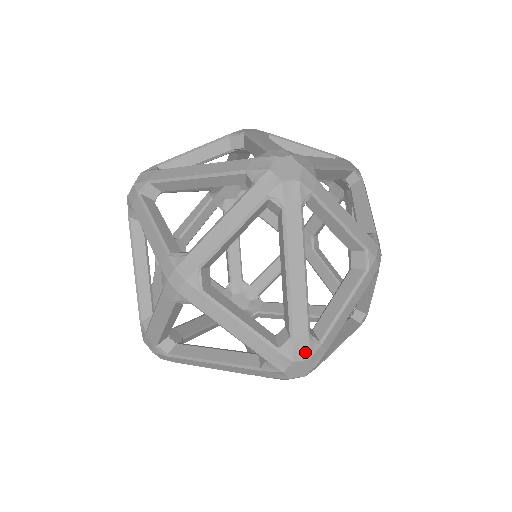
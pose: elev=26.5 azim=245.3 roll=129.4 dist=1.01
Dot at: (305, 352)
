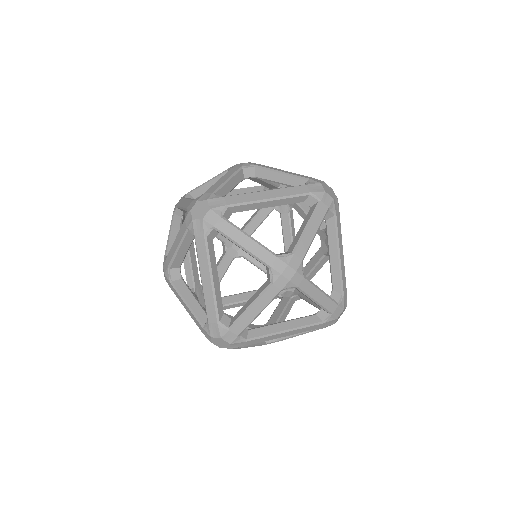
Dot at: (346, 302)
